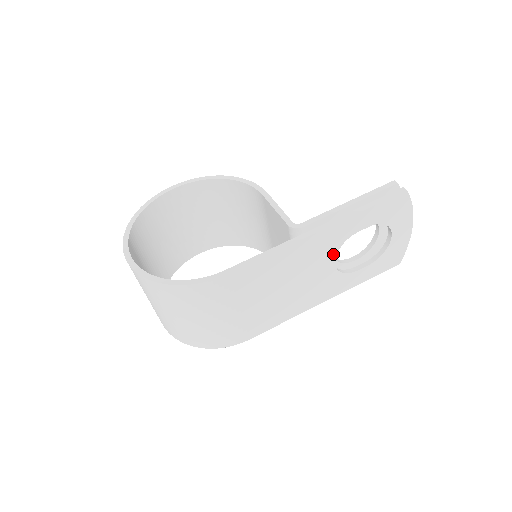
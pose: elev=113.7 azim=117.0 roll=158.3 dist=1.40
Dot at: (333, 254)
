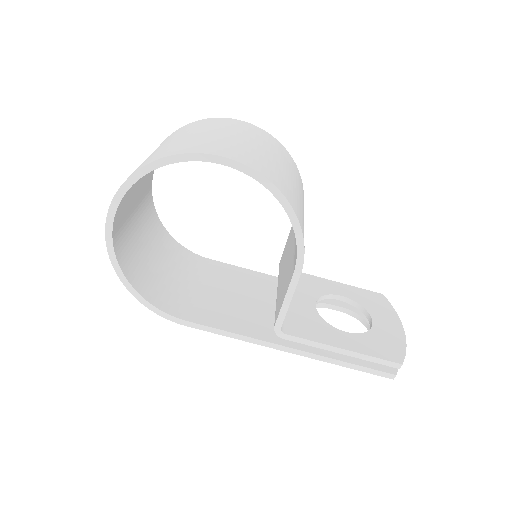
Dot at: occluded
